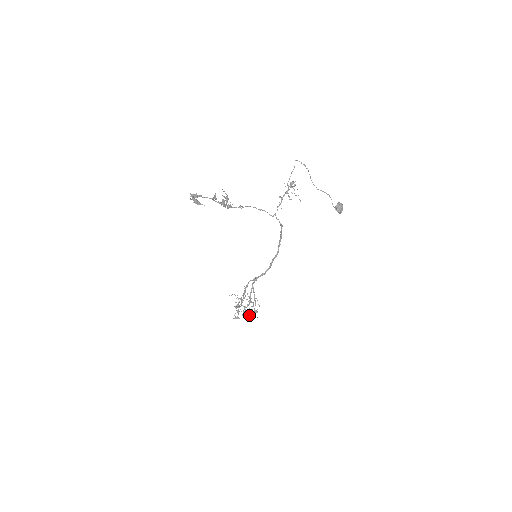
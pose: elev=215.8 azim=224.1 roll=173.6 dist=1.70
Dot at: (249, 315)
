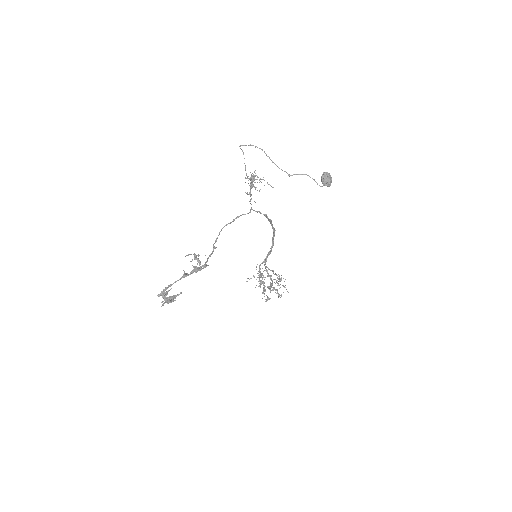
Dot at: occluded
